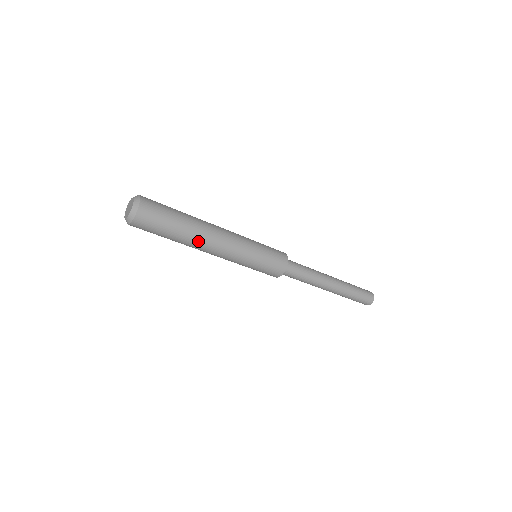
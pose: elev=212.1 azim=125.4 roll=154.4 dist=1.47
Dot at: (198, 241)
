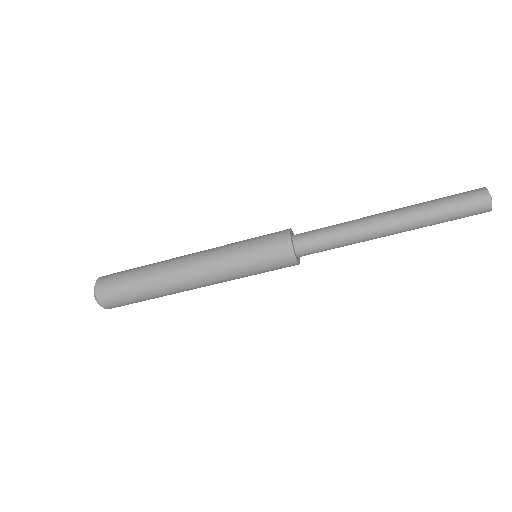
Dot at: (166, 276)
